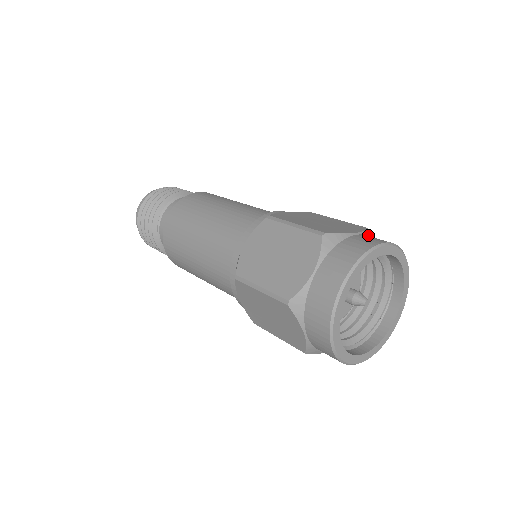
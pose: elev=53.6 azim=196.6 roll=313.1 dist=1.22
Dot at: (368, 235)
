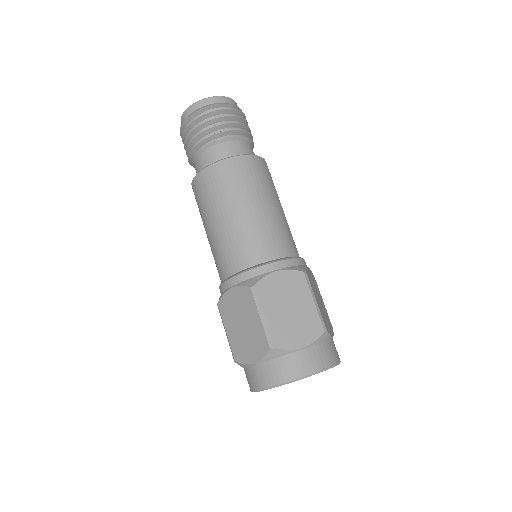
Dot at: (317, 343)
